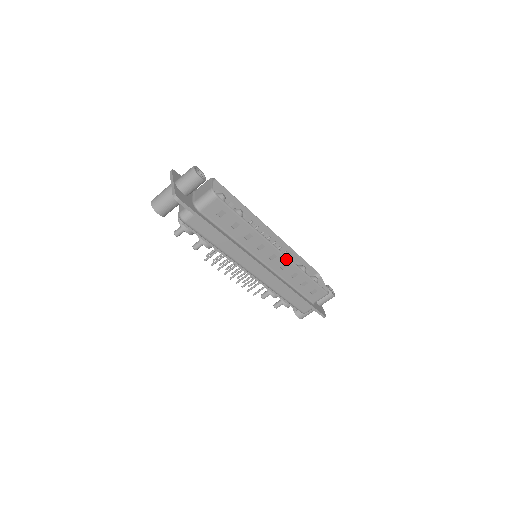
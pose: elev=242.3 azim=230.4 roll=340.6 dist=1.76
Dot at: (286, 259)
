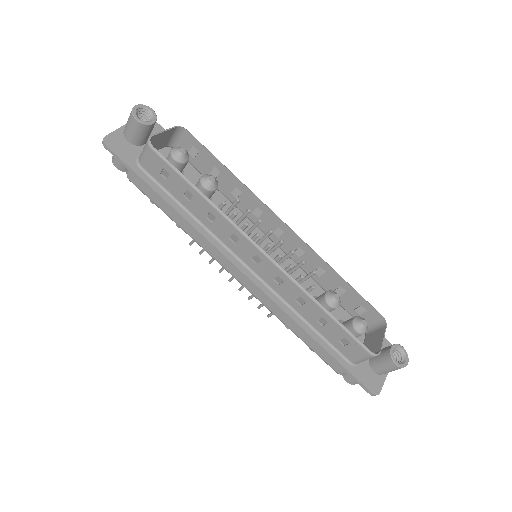
Dot at: (277, 268)
